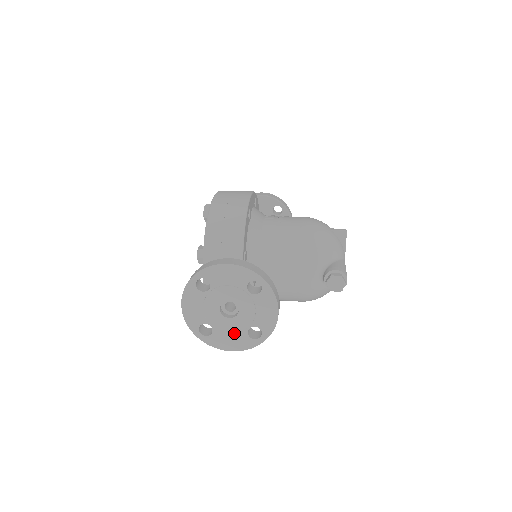
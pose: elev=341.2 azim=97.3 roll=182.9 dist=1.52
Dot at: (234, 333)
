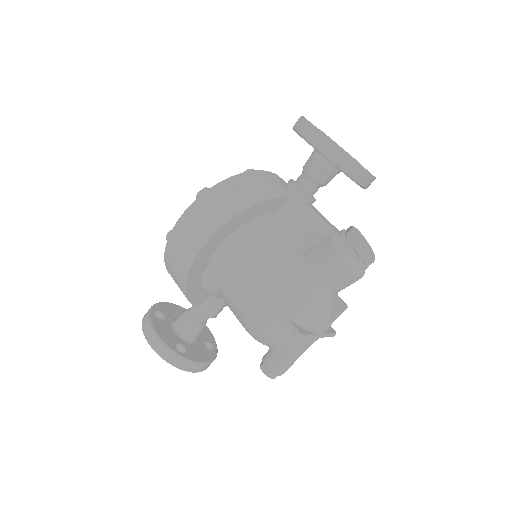
Dot at: occluded
